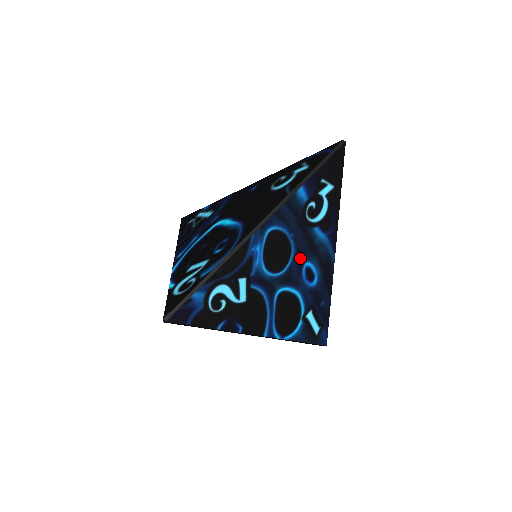
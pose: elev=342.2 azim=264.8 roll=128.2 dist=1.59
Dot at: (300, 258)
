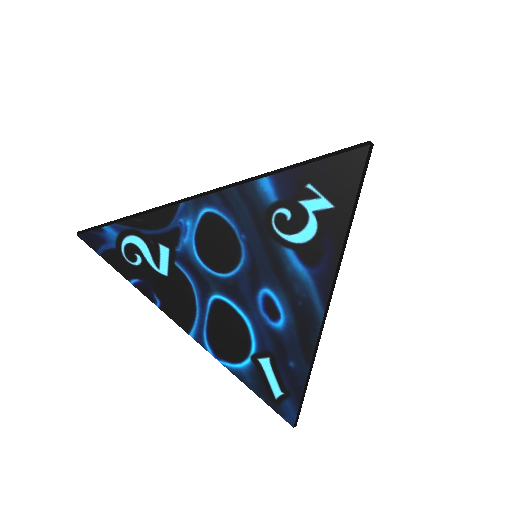
Dot at: (256, 275)
